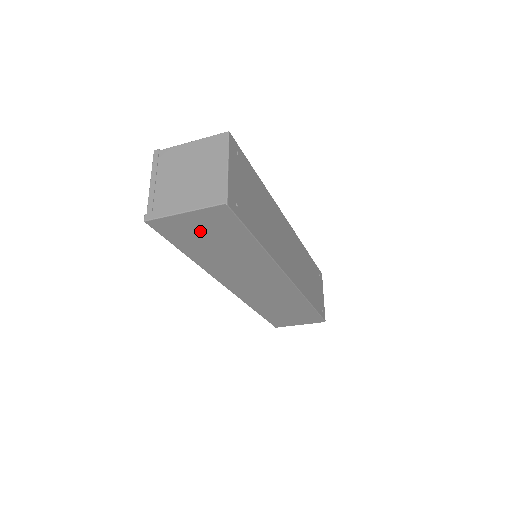
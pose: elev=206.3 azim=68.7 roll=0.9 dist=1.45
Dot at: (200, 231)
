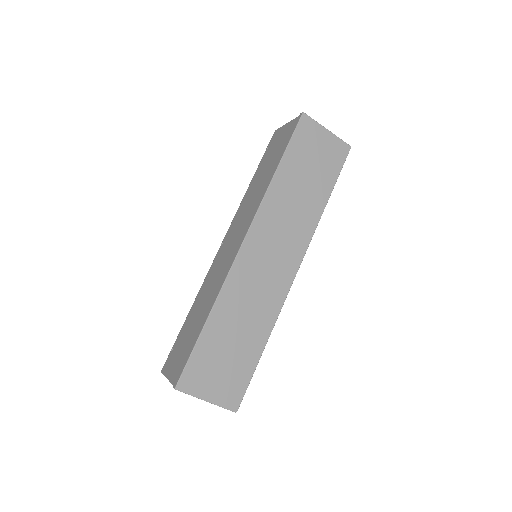
Dot at: (316, 152)
